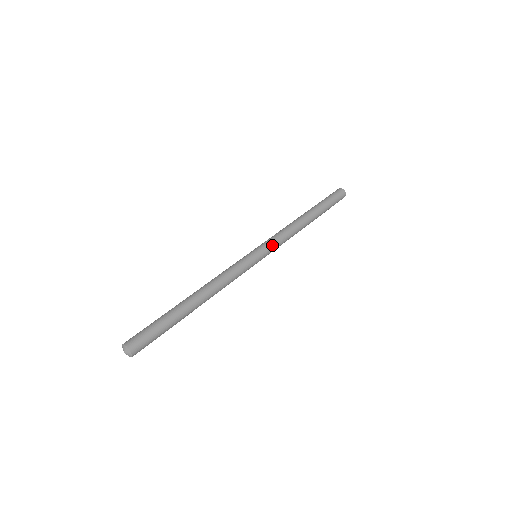
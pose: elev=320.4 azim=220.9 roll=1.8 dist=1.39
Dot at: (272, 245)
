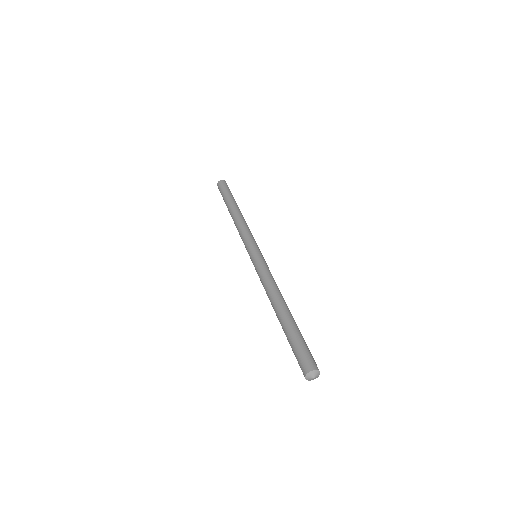
Dot at: occluded
